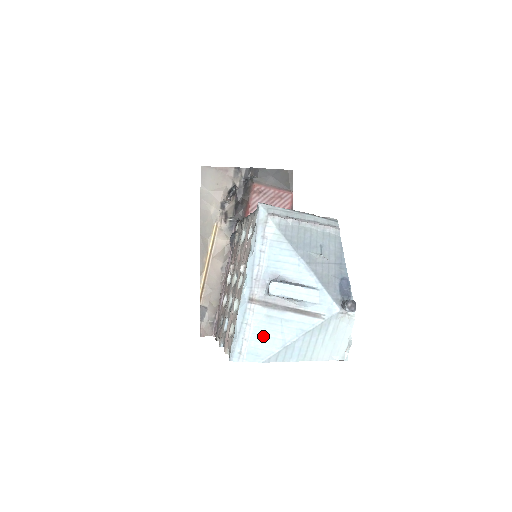
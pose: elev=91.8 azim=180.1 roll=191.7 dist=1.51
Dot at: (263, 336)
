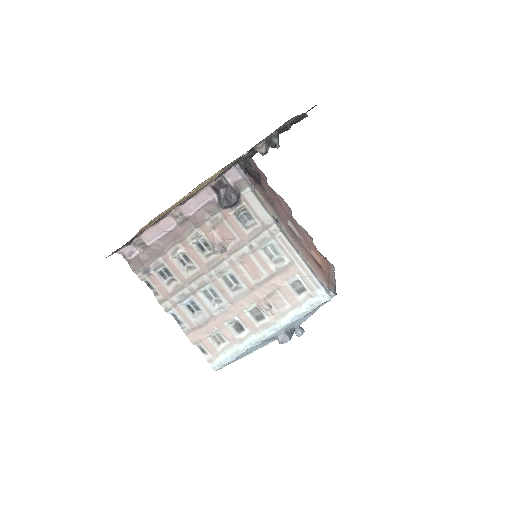
Dot at: occluded
